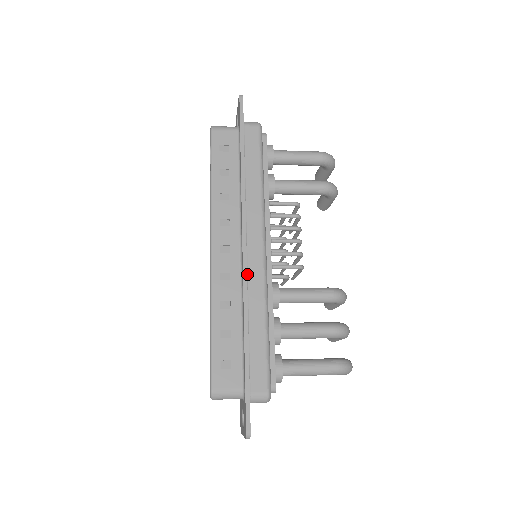
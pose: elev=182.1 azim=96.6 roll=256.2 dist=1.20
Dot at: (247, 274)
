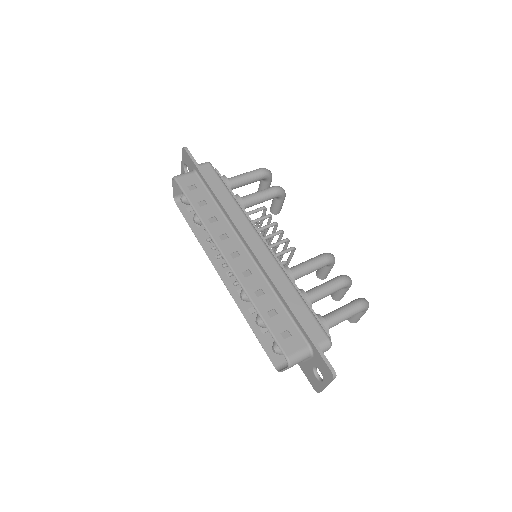
Dot at: (263, 264)
